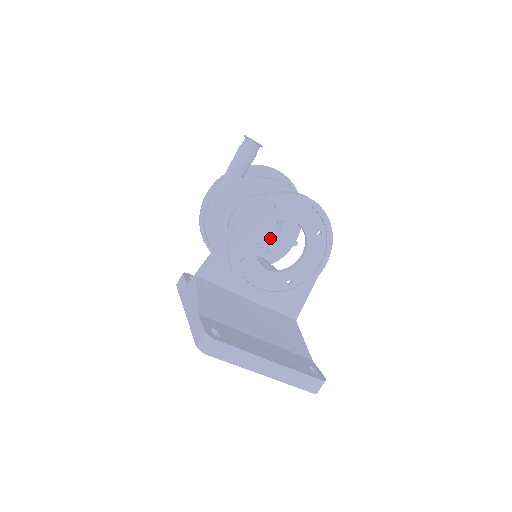
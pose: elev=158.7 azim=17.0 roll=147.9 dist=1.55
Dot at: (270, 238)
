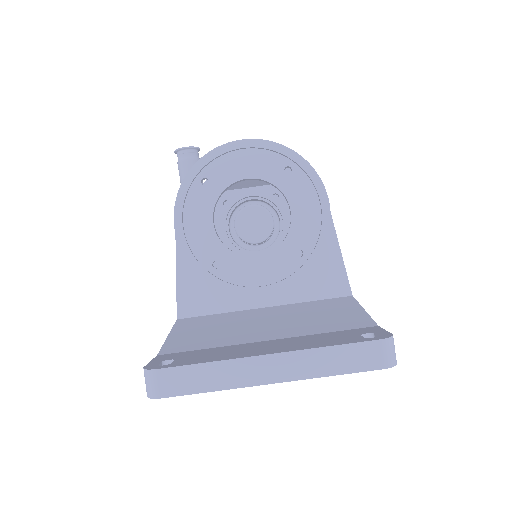
Dot at: (267, 228)
